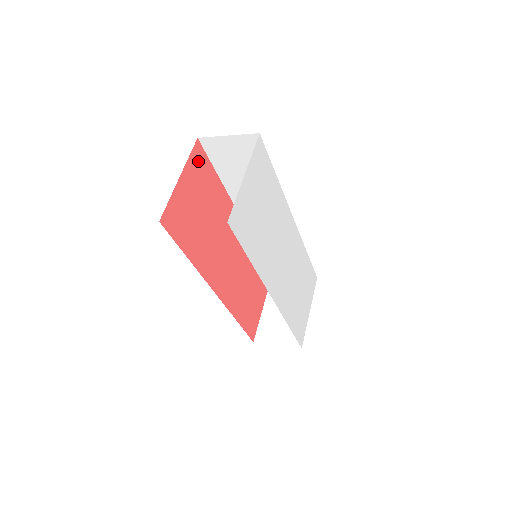
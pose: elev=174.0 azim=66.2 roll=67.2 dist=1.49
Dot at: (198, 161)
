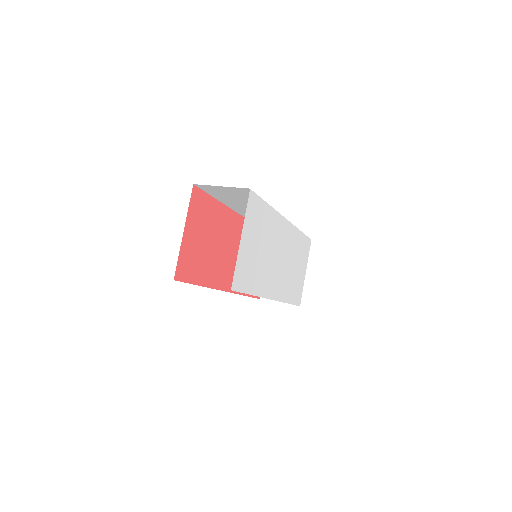
Dot at: (196, 203)
